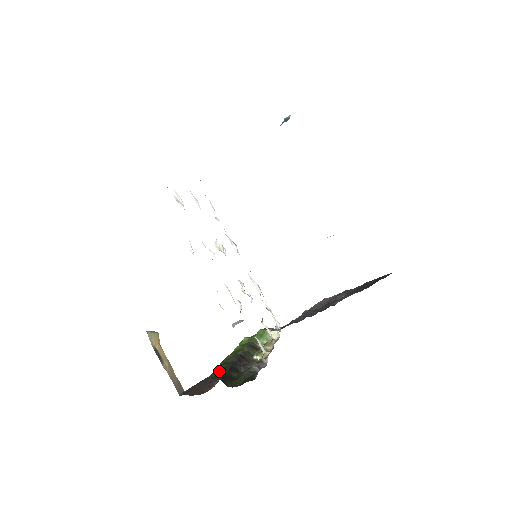
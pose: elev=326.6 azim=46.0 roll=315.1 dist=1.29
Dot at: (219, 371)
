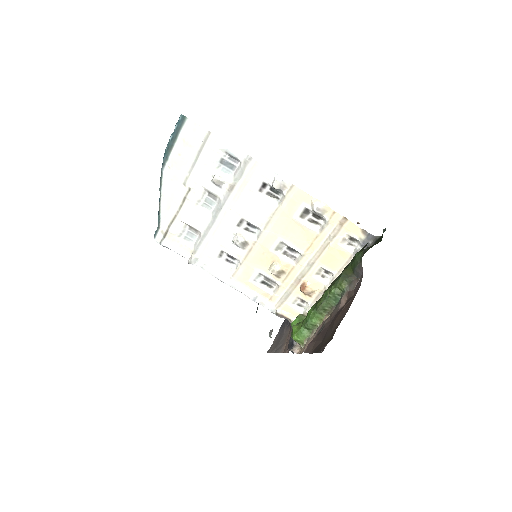
Dot at: (357, 252)
